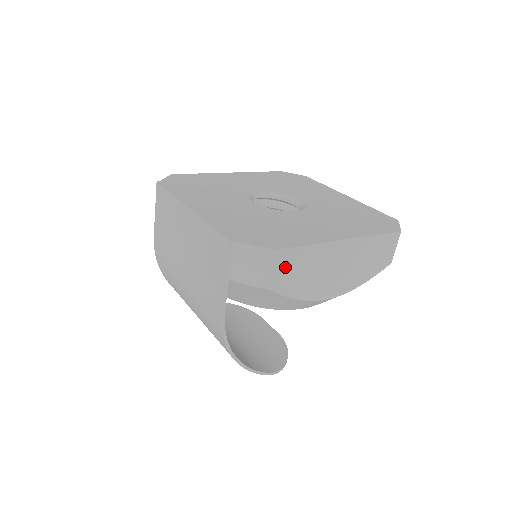
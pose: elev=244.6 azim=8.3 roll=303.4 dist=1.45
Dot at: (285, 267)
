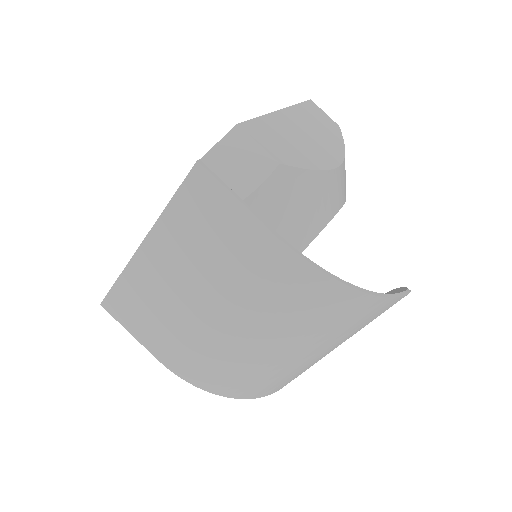
Dot at: (267, 140)
